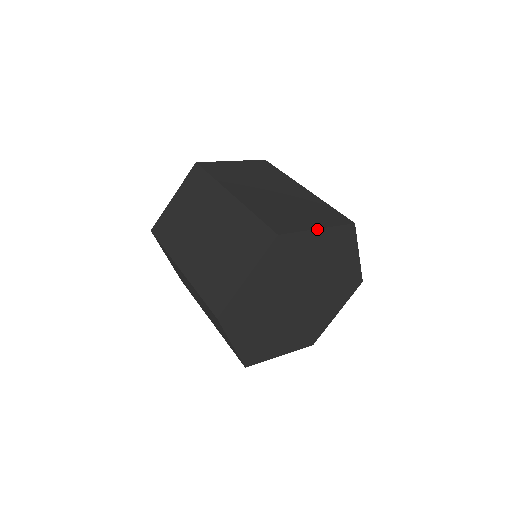
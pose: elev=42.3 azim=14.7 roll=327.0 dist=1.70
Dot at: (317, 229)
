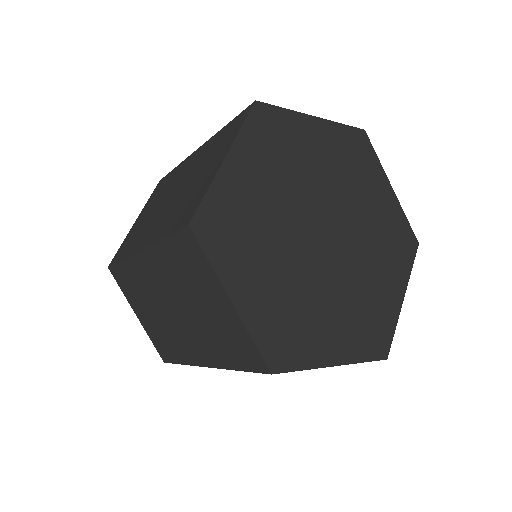
Dot at: (312, 117)
